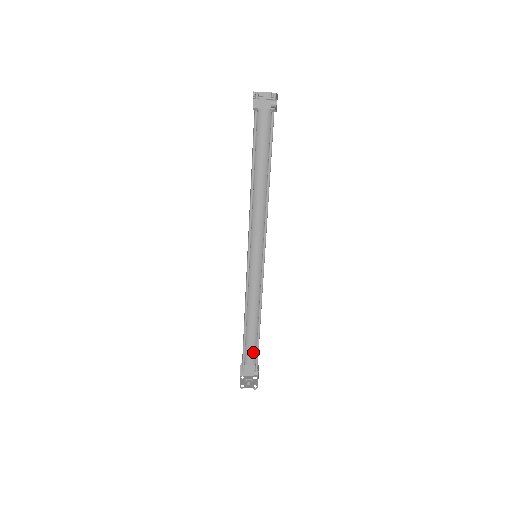
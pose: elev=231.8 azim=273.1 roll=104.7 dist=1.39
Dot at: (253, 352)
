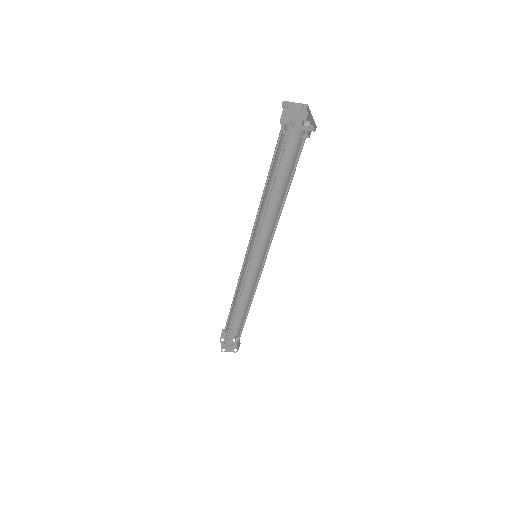
Dot at: (236, 323)
